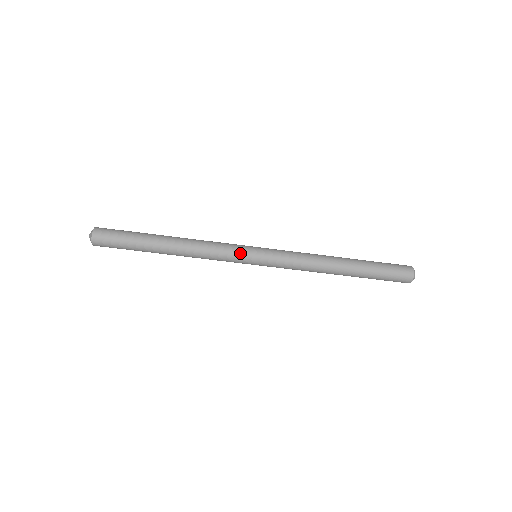
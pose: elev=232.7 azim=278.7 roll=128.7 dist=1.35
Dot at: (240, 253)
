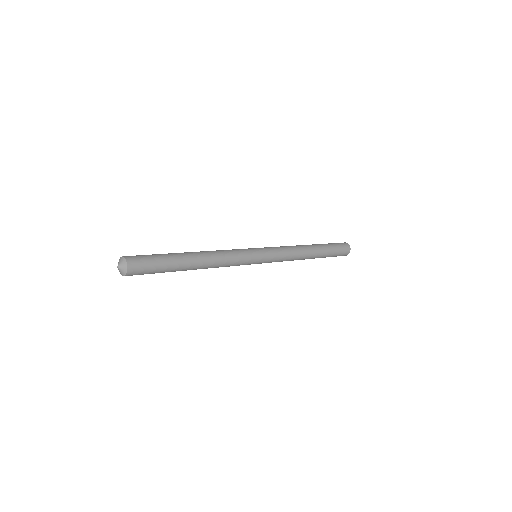
Dot at: (249, 262)
